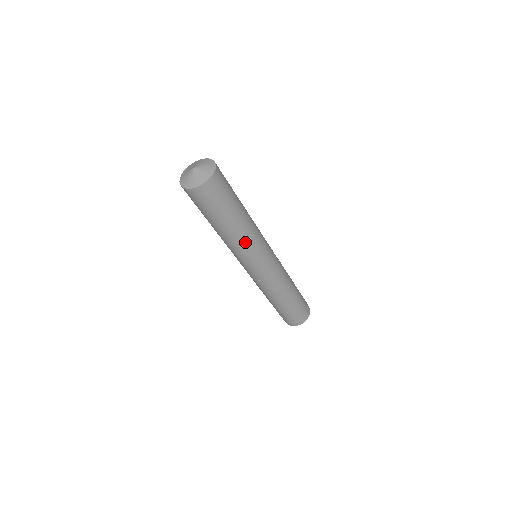
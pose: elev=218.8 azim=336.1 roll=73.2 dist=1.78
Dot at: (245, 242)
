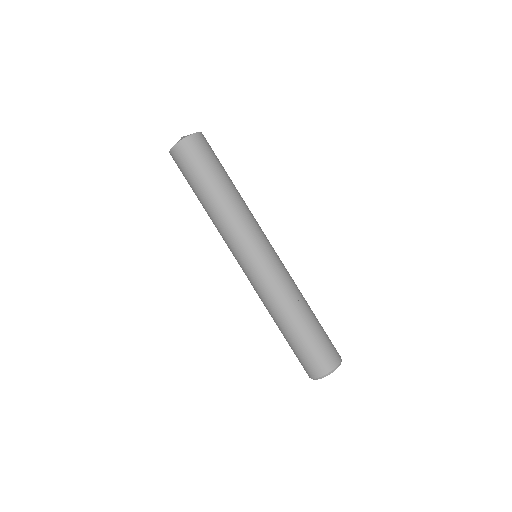
Dot at: (232, 217)
